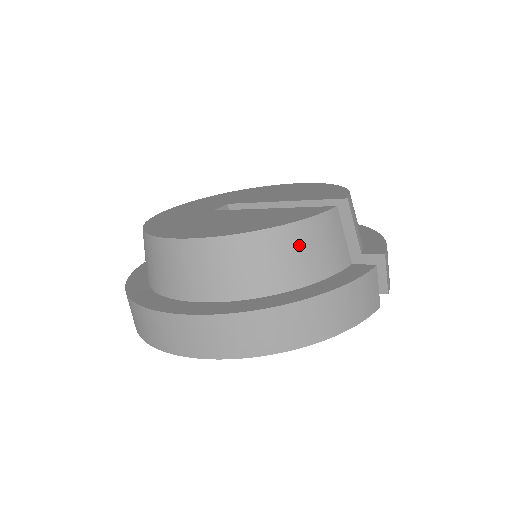
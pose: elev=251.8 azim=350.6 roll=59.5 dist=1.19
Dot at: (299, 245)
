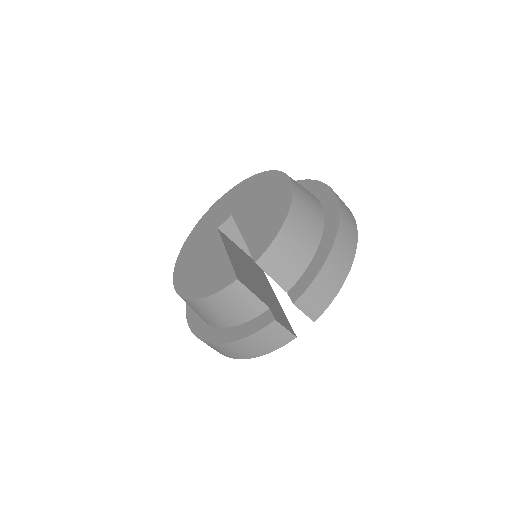
Dot at: (216, 308)
